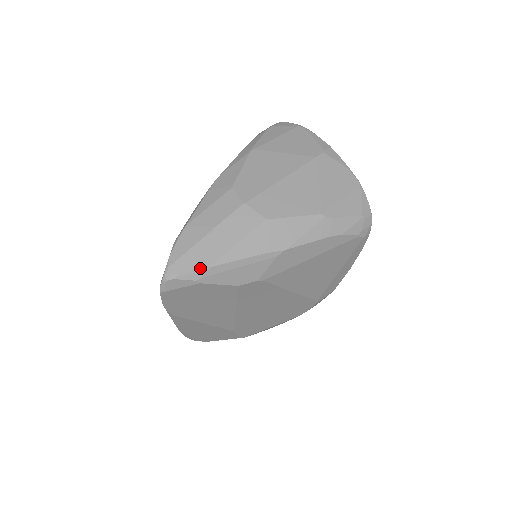
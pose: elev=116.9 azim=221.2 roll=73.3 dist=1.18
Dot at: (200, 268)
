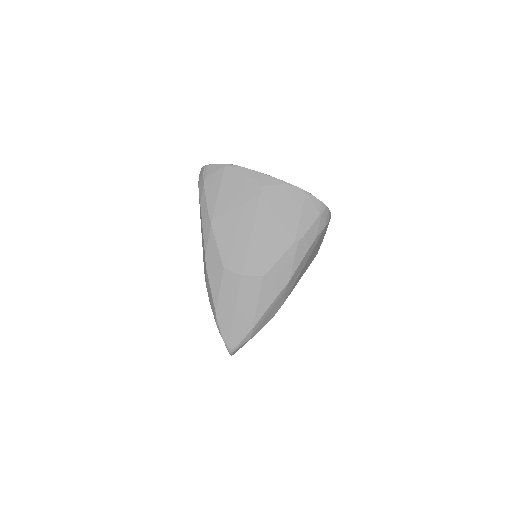
Dot at: (247, 334)
